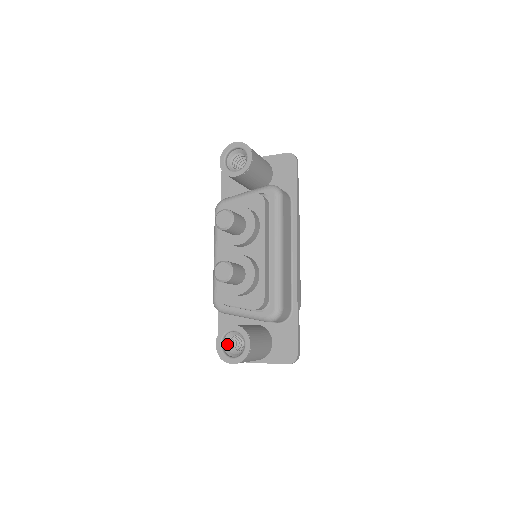
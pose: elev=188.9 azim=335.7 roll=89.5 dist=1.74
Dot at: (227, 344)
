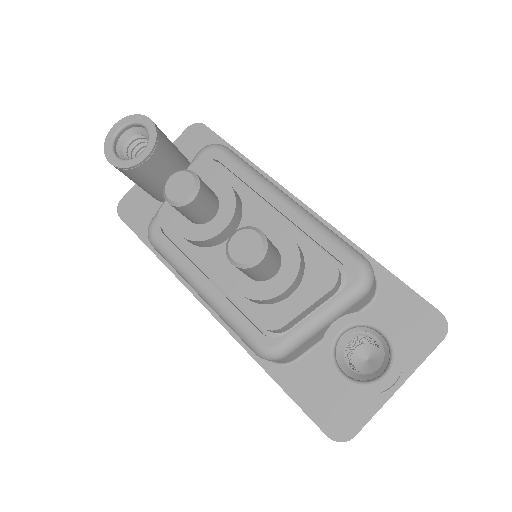
Dot at: (349, 369)
